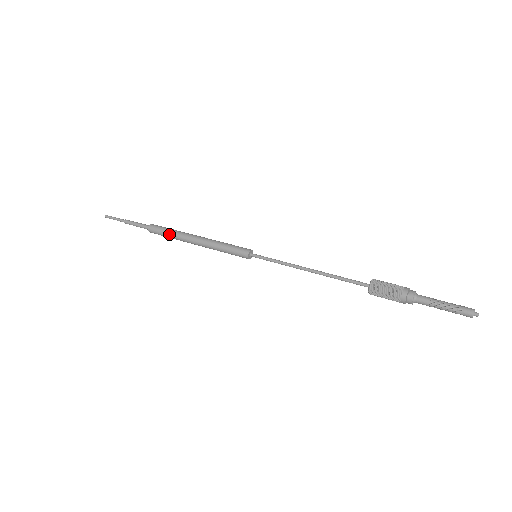
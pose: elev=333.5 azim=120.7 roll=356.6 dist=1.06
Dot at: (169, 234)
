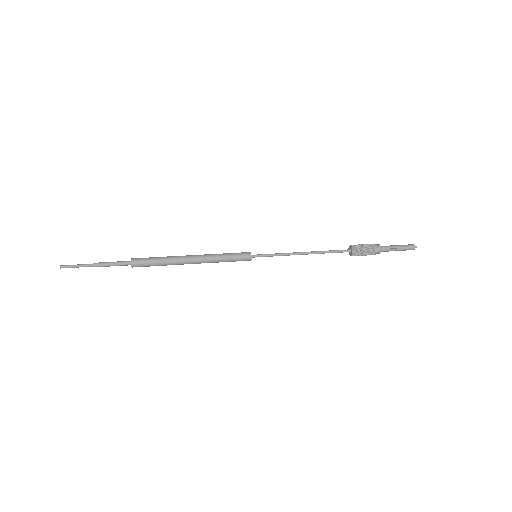
Dot at: (160, 259)
